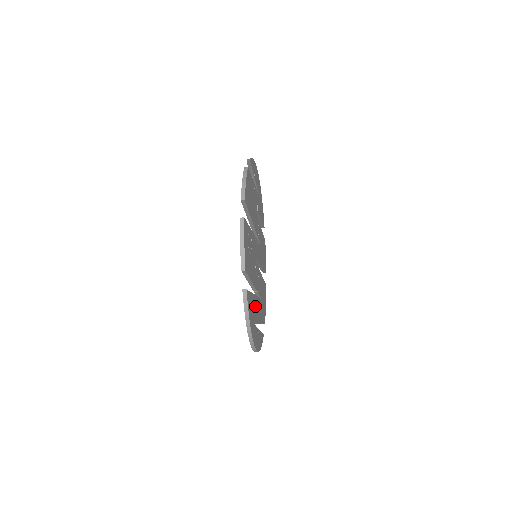
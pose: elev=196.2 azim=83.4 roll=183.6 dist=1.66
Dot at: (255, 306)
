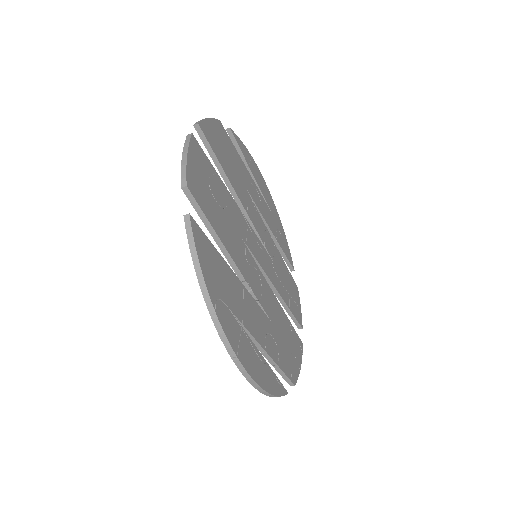
Dot at: (240, 297)
